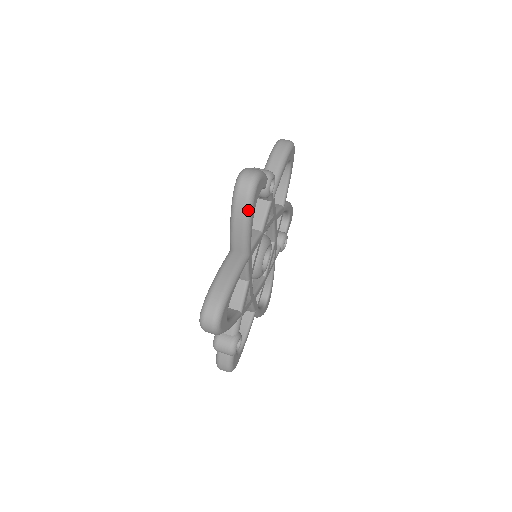
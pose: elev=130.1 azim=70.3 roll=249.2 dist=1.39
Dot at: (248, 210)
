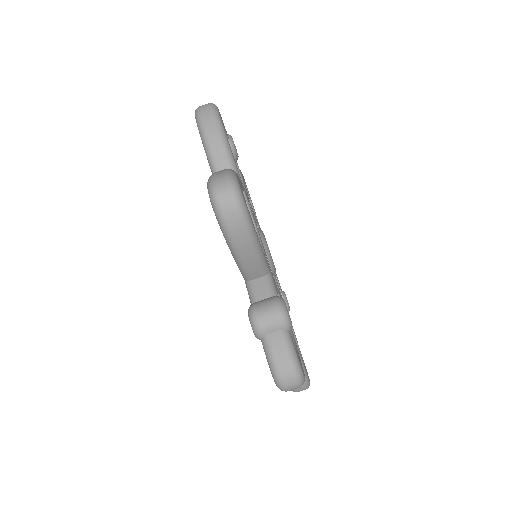
Dot at: occluded
